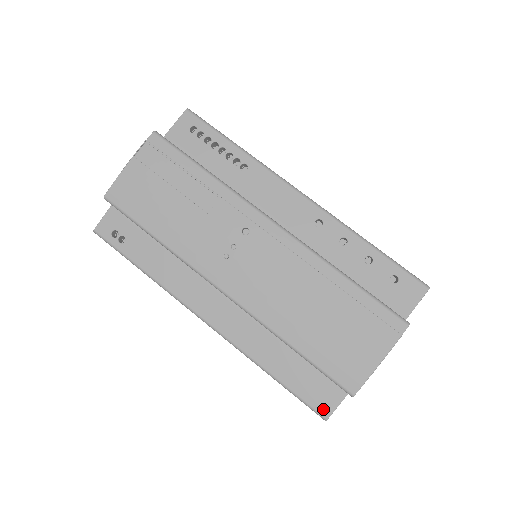
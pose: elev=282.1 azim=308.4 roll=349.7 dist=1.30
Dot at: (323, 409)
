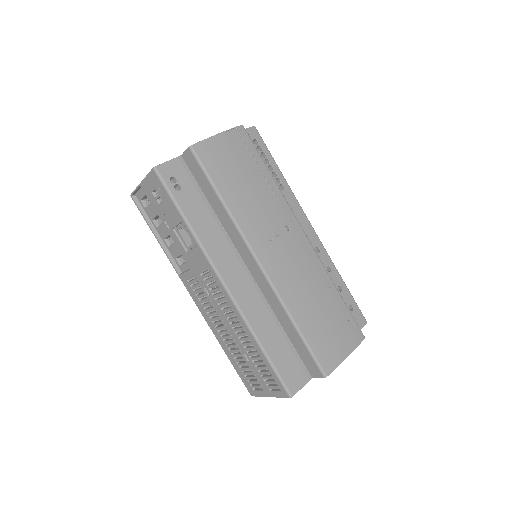
Dot at: (292, 387)
